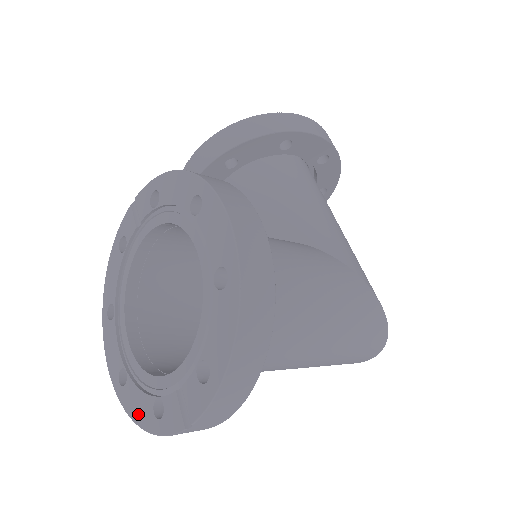
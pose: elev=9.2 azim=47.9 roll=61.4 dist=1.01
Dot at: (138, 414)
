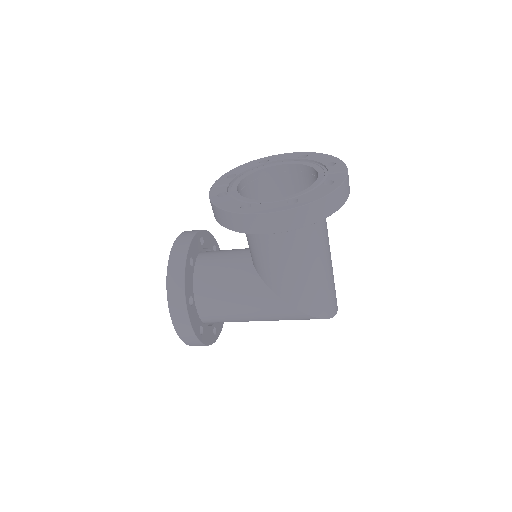
Dot at: (322, 193)
